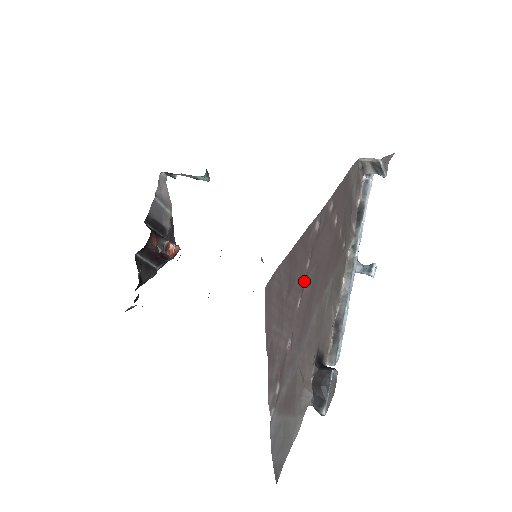
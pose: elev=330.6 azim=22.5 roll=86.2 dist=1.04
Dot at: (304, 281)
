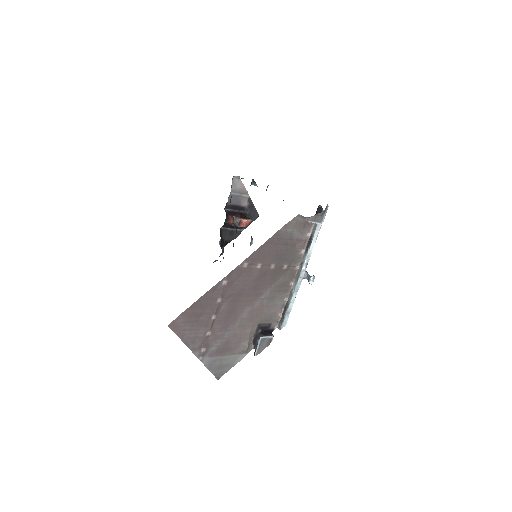
Dot at: (218, 307)
